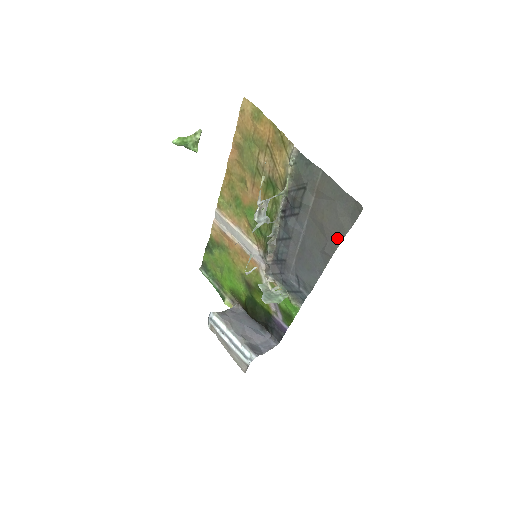
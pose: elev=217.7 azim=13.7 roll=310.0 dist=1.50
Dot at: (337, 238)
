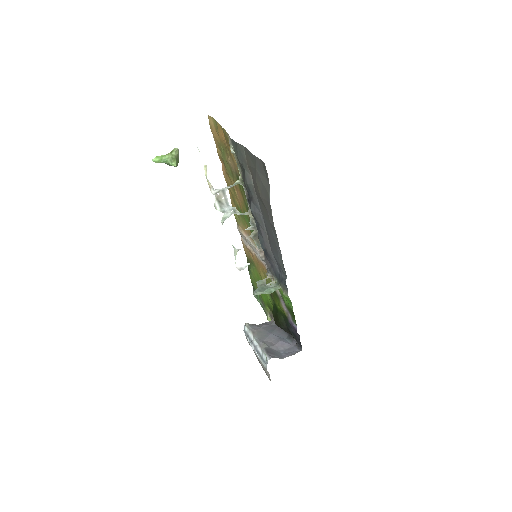
Dot at: (268, 205)
